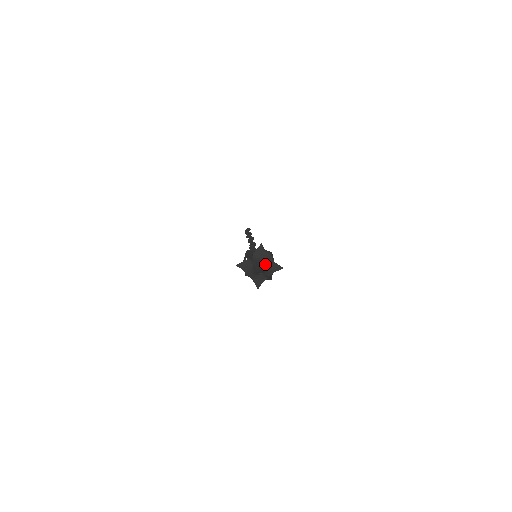
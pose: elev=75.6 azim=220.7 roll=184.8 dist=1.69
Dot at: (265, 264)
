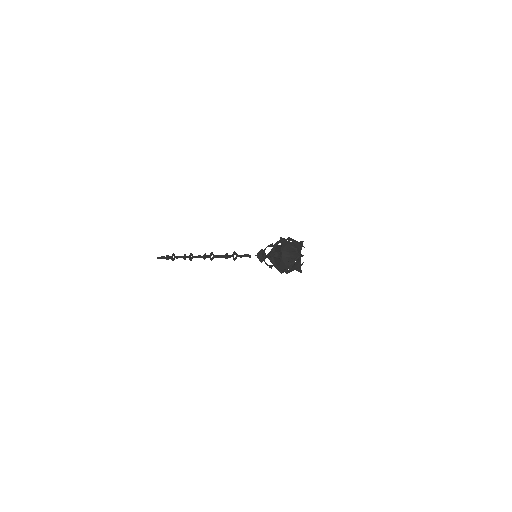
Dot at: (300, 256)
